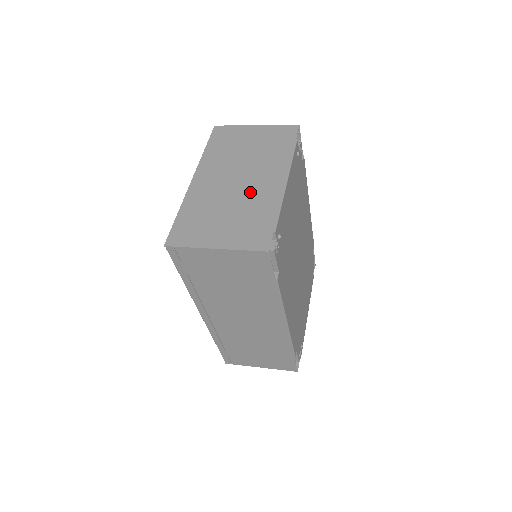
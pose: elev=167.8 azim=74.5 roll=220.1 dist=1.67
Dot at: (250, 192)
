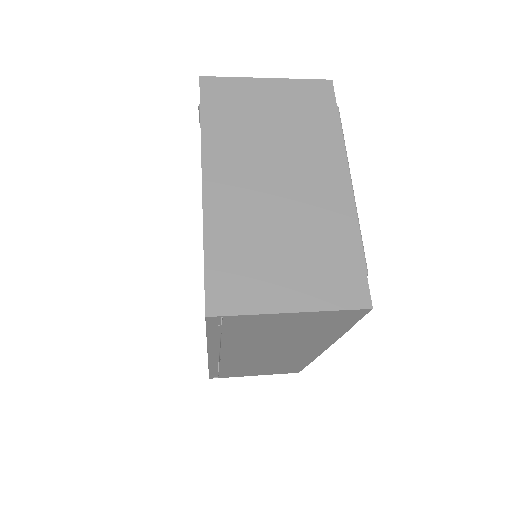
Dot at: (305, 204)
